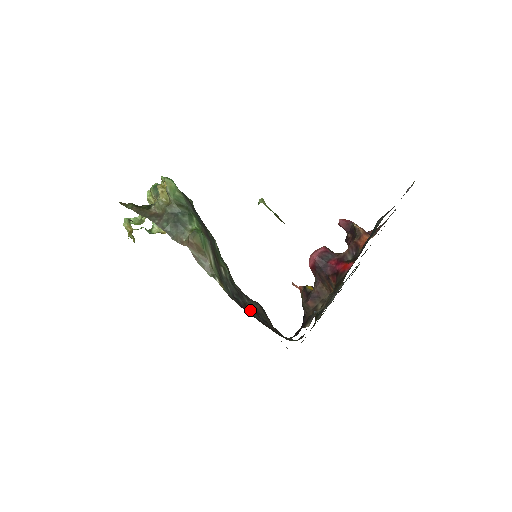
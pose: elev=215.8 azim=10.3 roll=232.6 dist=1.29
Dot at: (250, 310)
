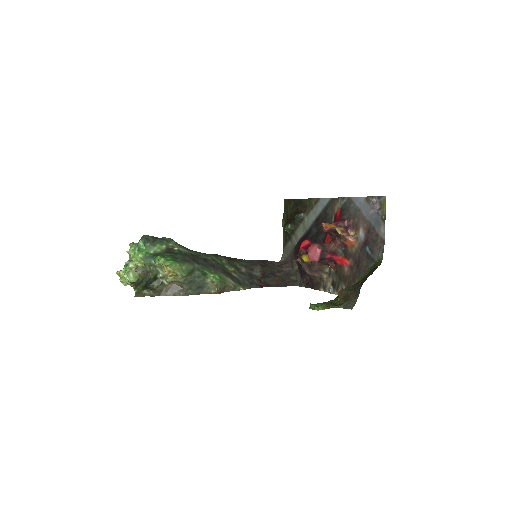
Dot at: (263, 280)
